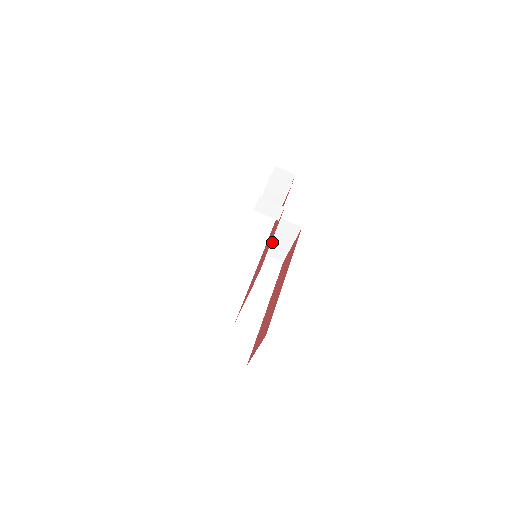
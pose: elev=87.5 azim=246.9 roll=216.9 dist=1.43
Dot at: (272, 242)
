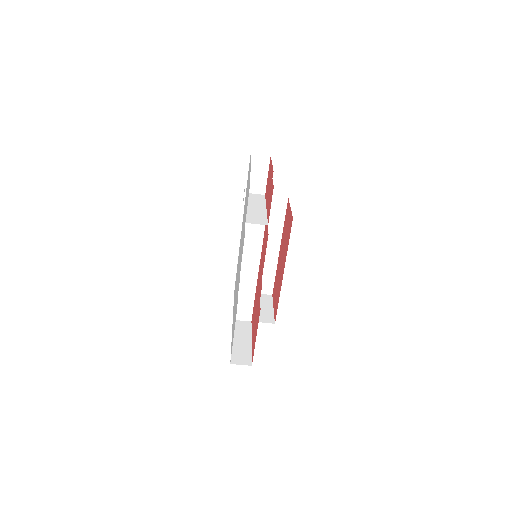
Dot at: occluded
